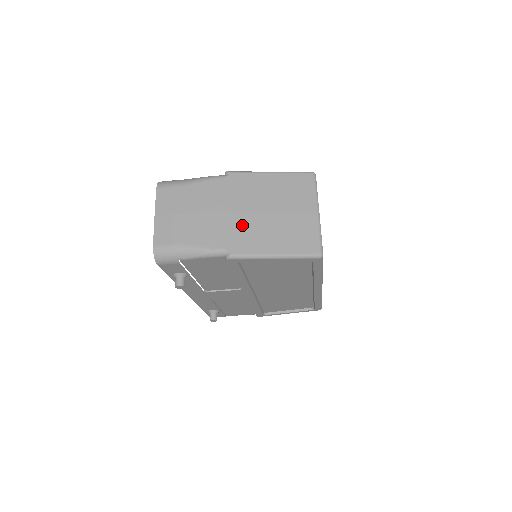
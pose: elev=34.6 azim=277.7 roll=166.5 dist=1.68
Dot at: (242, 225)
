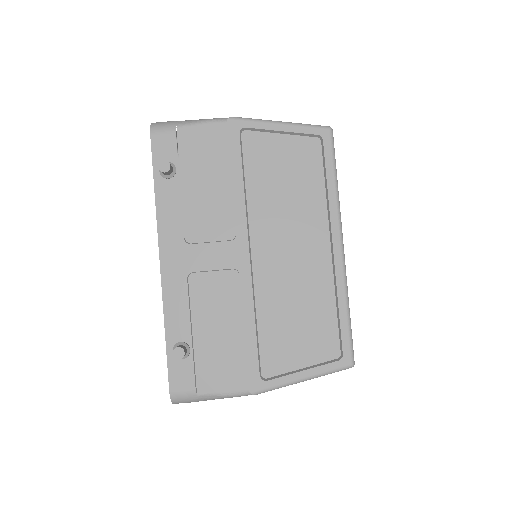
Dot at: occluded
